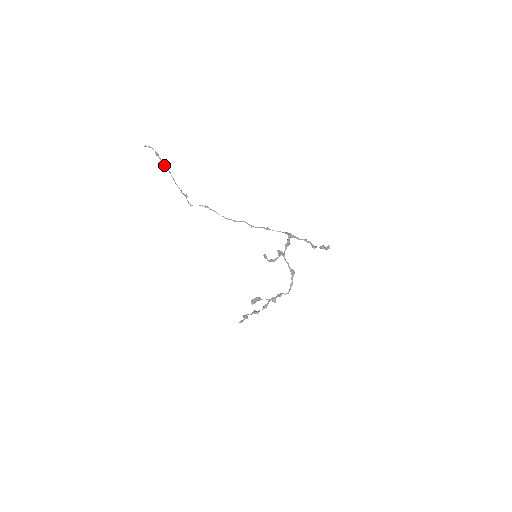
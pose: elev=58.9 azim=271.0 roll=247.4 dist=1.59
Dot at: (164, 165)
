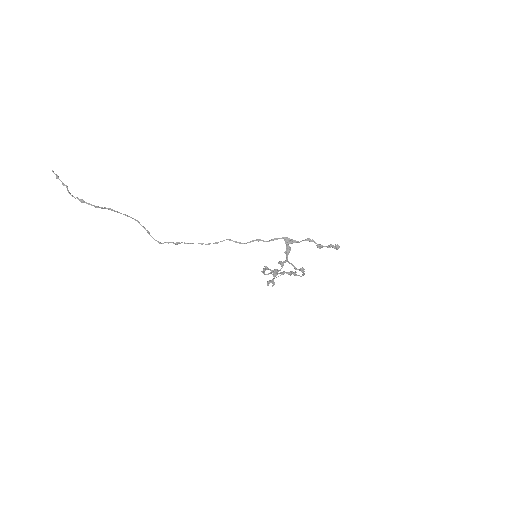
Dot at: occluded
